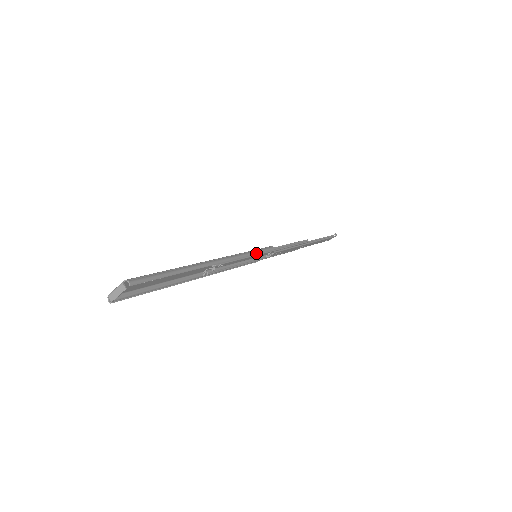
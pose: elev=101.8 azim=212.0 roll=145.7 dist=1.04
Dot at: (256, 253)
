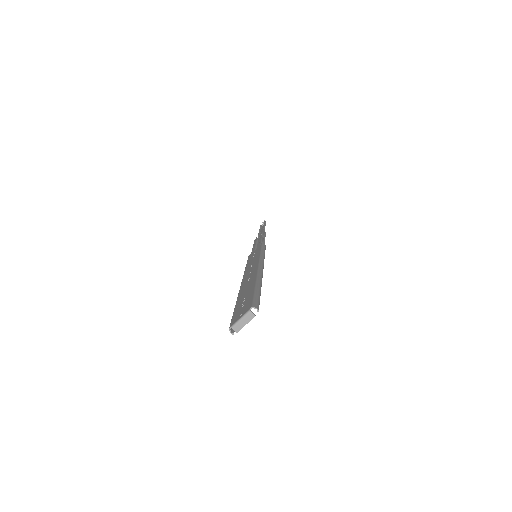
Dot at: occluded
